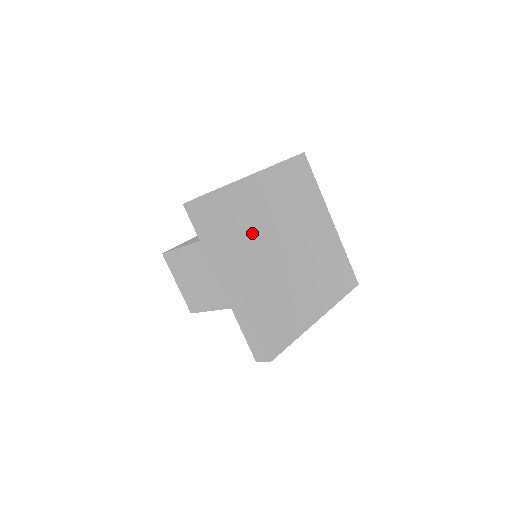
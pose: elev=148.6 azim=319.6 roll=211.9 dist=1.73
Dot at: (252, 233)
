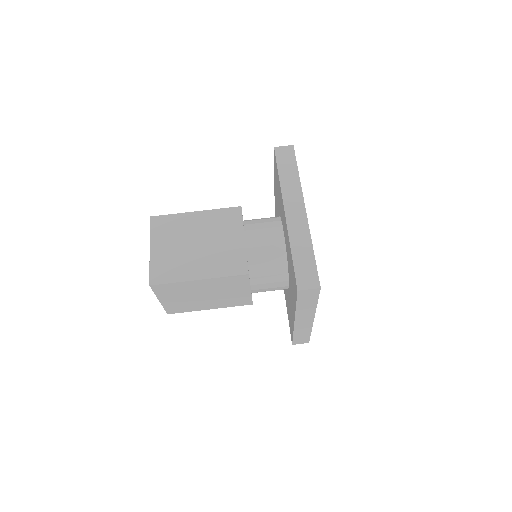
Dot at: occluded
